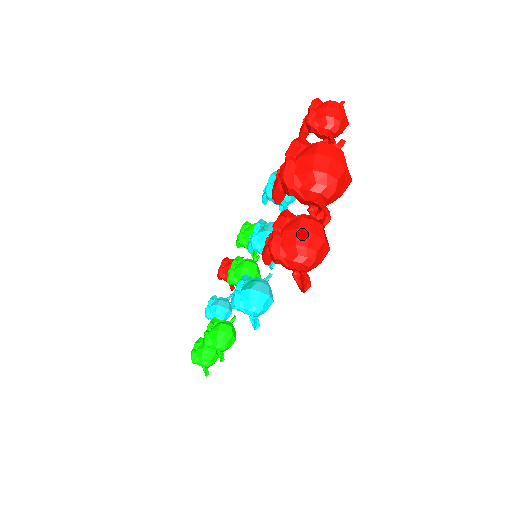
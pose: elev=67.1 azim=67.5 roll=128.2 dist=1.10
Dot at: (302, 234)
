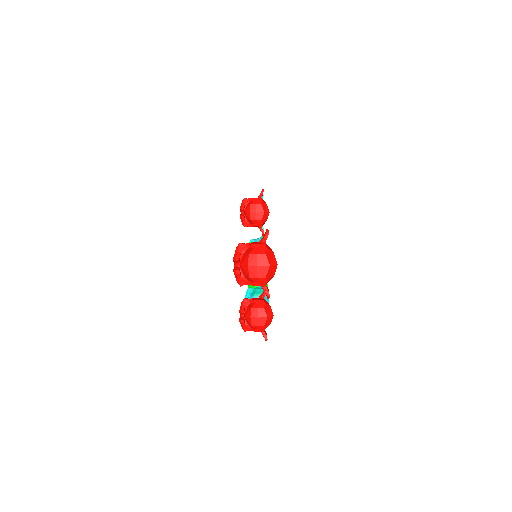
Dot at: (253, 320)
